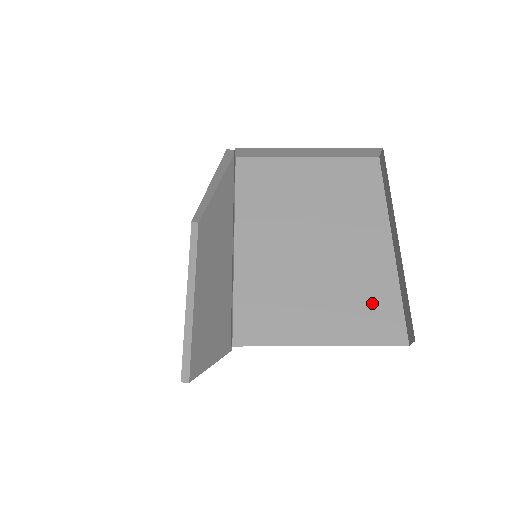
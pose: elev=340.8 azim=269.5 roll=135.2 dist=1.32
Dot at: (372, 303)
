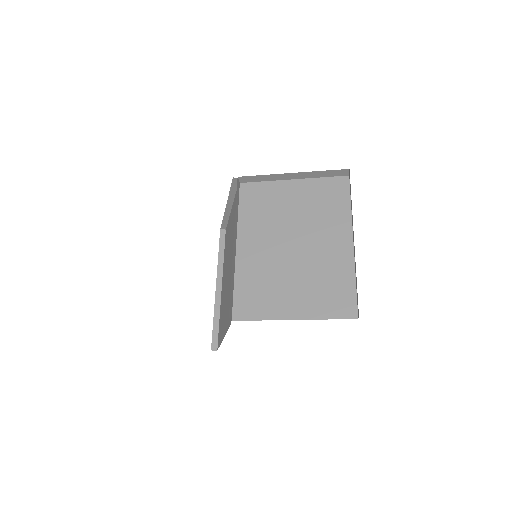
Dot at: (333, 289)
